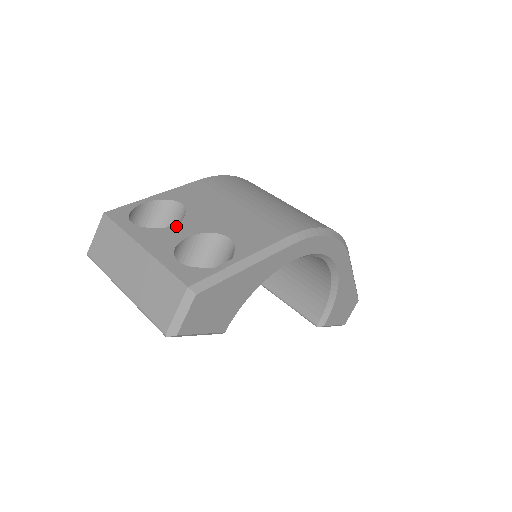
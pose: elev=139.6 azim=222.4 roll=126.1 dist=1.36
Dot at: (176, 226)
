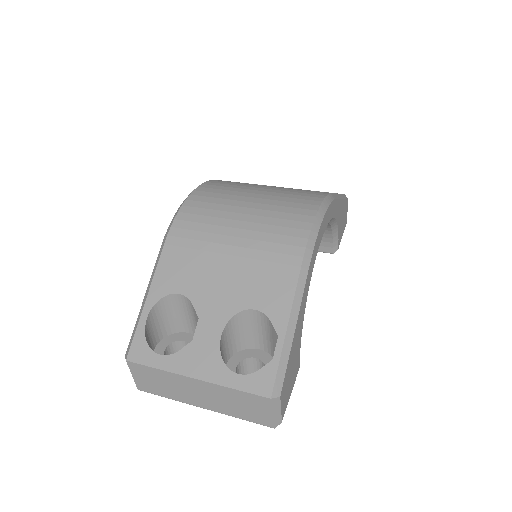
Dot at: (200, 330)
